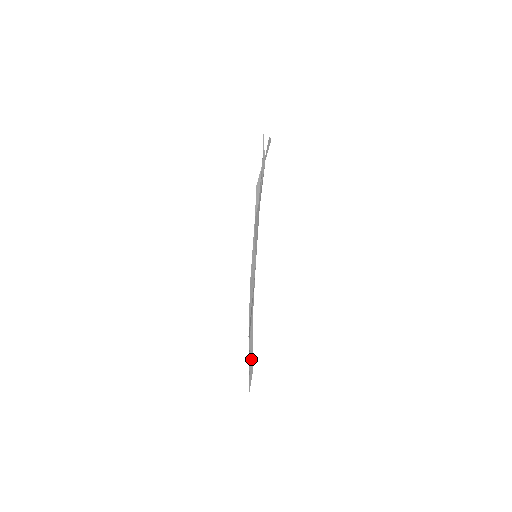
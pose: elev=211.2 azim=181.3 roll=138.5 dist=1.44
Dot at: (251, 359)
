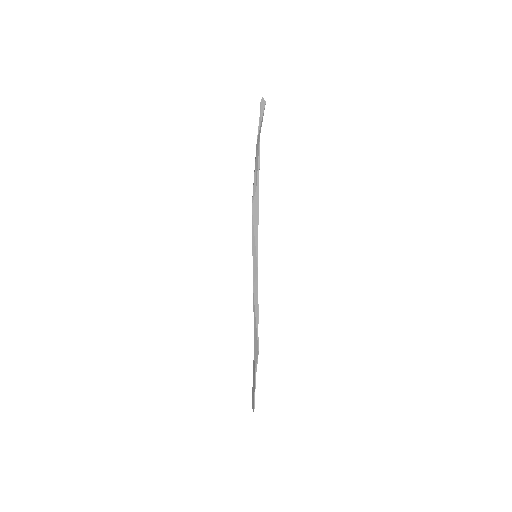
Dot at: occluded
